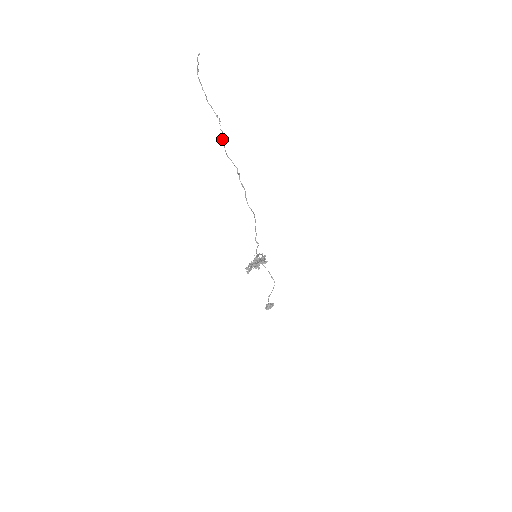
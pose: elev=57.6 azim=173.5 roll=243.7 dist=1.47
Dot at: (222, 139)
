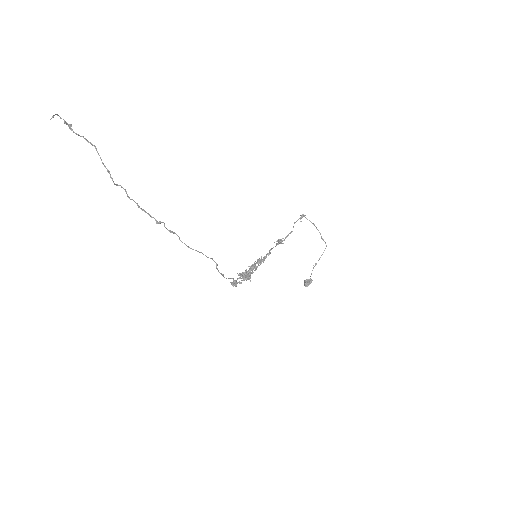
Dot at: (126, 193)
